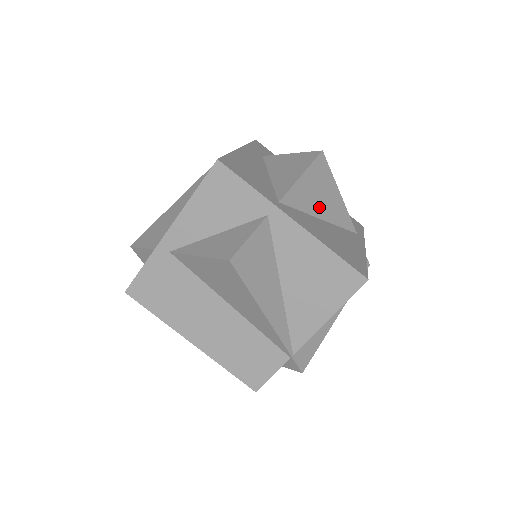
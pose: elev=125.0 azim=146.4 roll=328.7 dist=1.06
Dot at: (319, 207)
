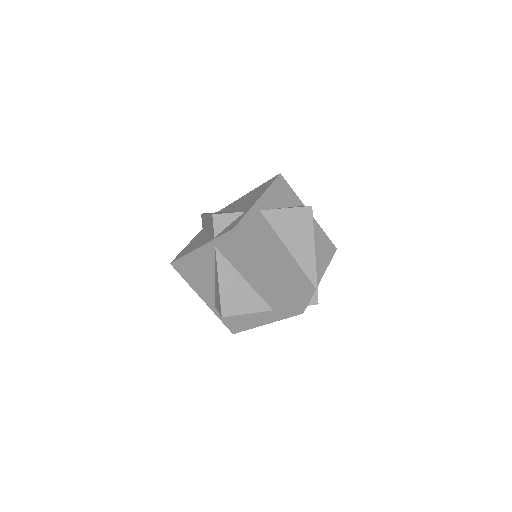
Dot at: occluded
